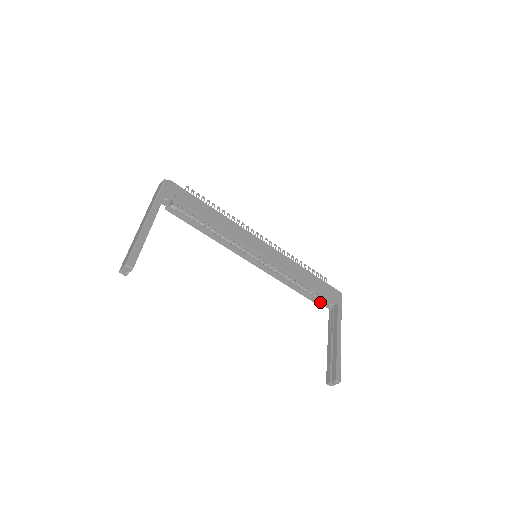
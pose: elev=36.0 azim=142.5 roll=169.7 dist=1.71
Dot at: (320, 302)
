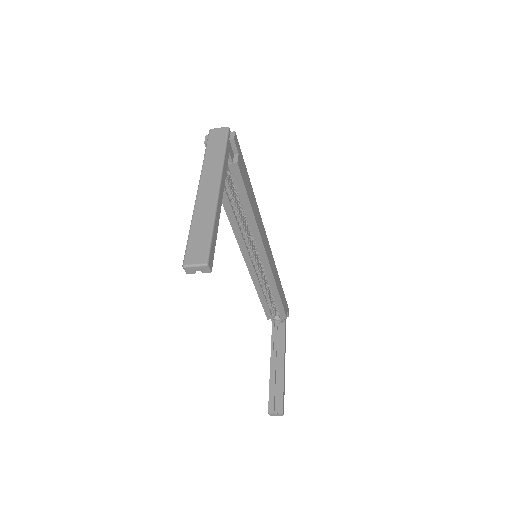
Dot at: (271, 315)
